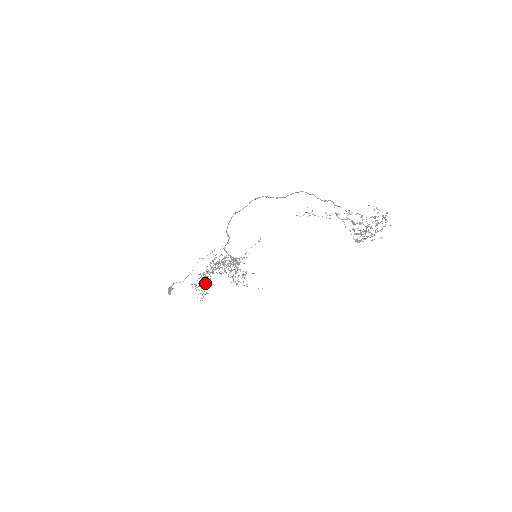
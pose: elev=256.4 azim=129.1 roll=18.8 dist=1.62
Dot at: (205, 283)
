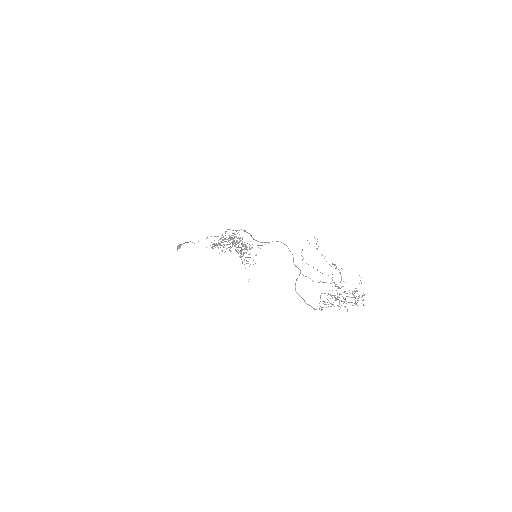
Dot at: occluded
